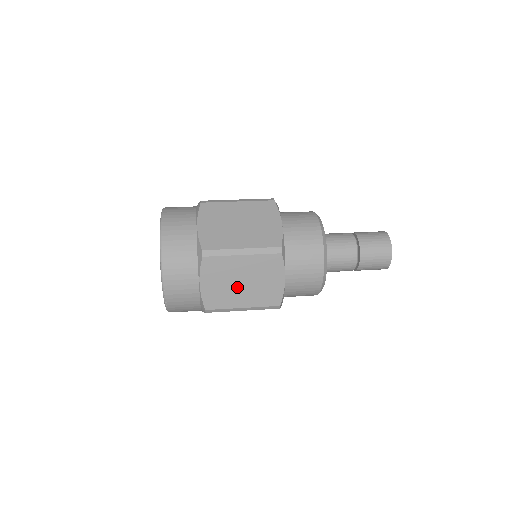
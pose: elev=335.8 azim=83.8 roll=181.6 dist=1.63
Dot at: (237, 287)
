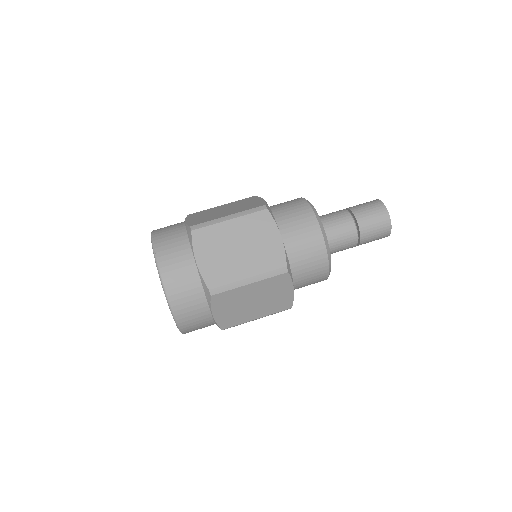
Dot at: occluded
